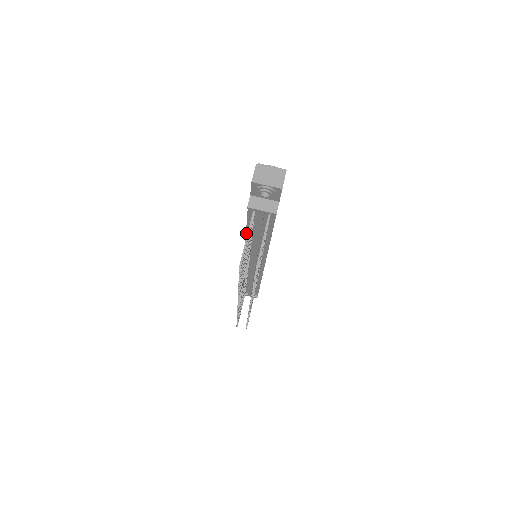
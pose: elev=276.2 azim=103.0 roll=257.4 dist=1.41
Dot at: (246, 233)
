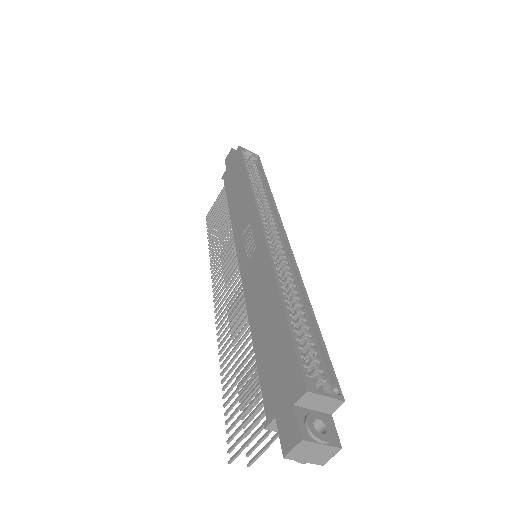
Dot at: (252, 336)
